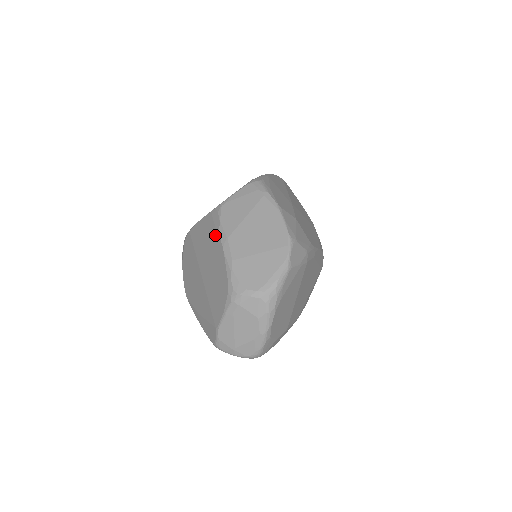
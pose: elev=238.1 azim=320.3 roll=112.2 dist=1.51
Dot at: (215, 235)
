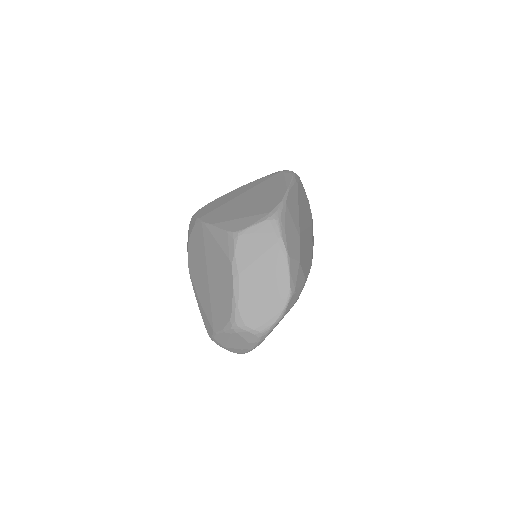
Dot at: (228, 262)
